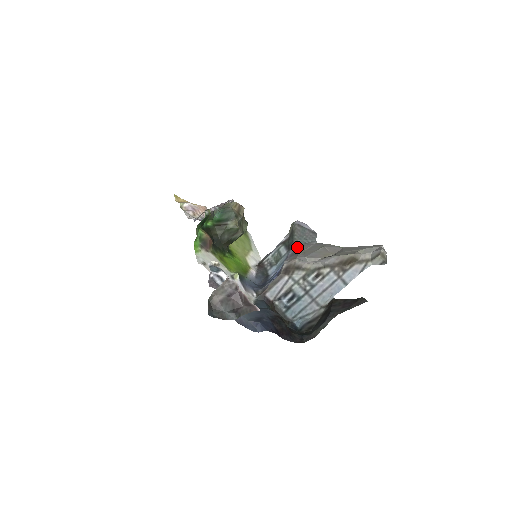
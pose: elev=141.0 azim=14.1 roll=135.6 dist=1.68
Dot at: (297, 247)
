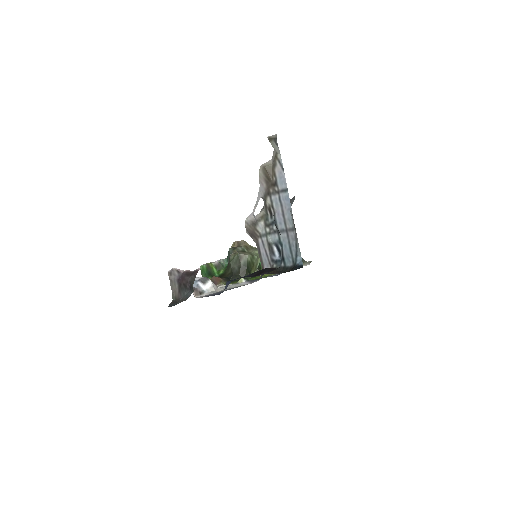
Dot at: occluded
